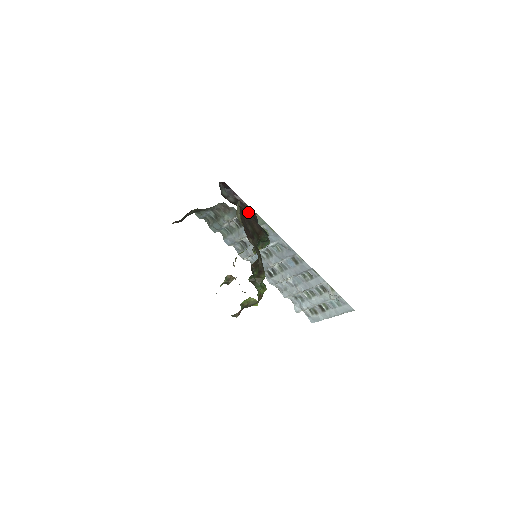
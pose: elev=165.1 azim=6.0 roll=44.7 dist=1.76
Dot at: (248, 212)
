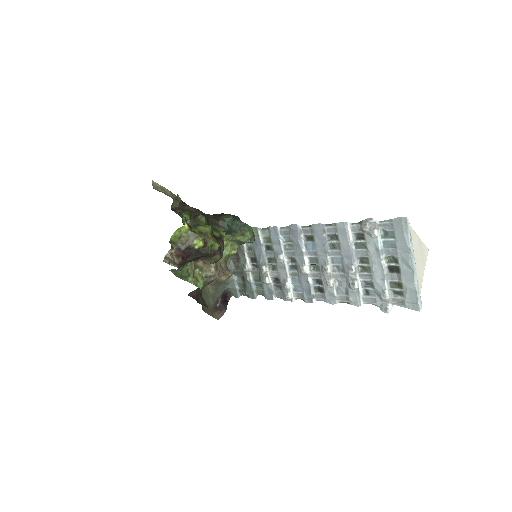
Dot at: occluded
